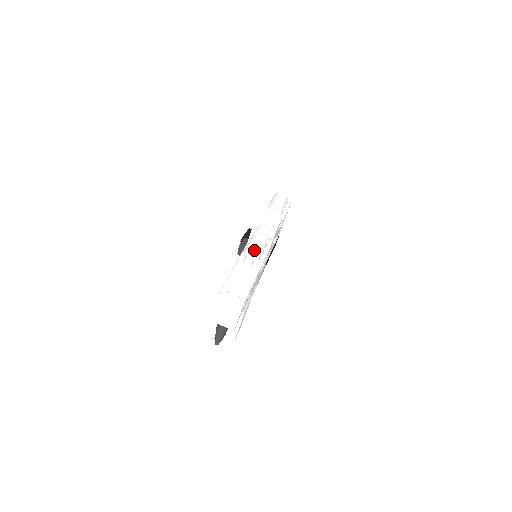
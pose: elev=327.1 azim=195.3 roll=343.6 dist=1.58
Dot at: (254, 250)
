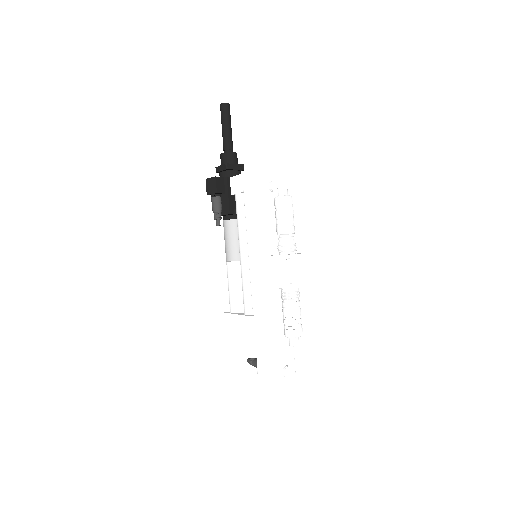
Dot at: (300, 332)
